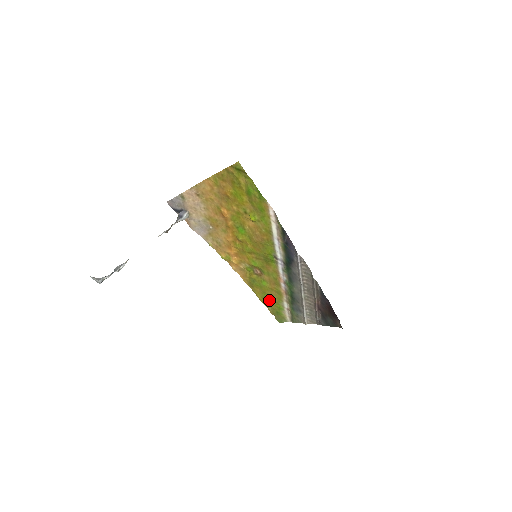
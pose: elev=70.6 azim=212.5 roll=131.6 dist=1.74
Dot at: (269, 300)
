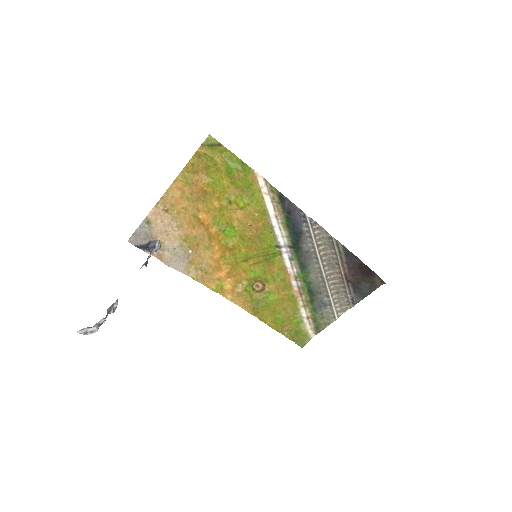
Dot at: (282, 319)
